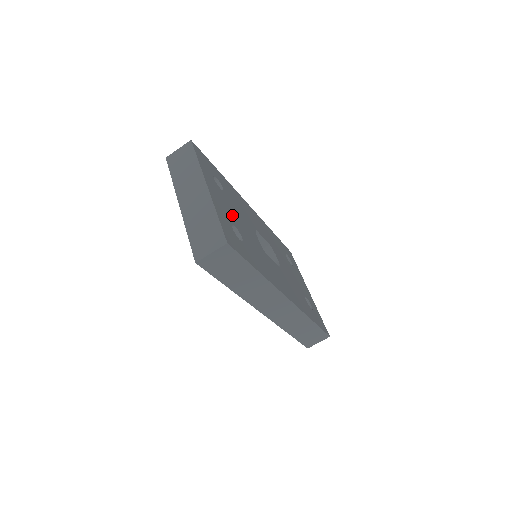
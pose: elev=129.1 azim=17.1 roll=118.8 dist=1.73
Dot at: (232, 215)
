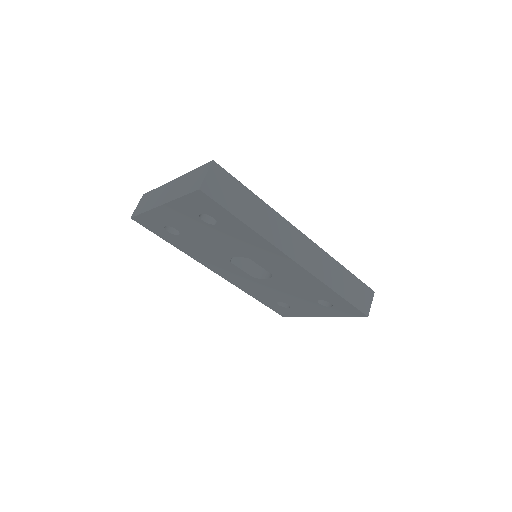
Dot at: occluded
